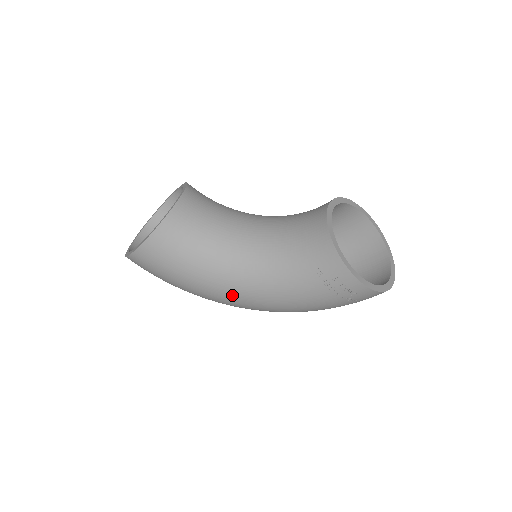
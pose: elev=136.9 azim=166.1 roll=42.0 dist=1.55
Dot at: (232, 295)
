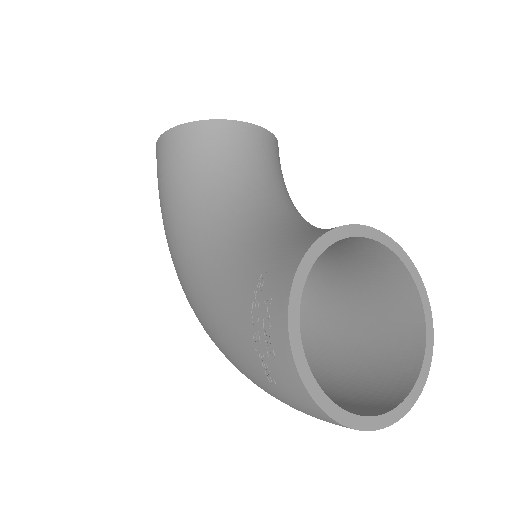
Dot at: (180, 253)
